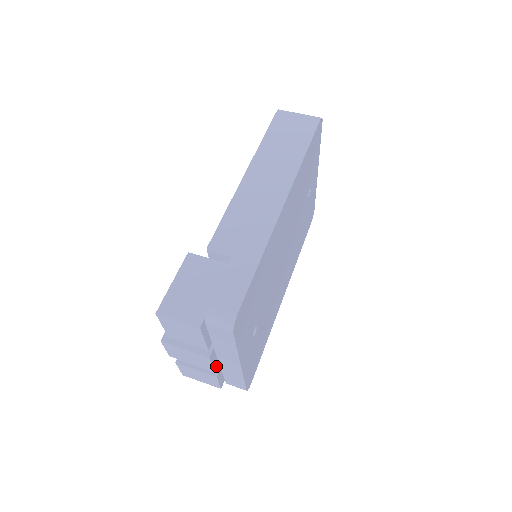
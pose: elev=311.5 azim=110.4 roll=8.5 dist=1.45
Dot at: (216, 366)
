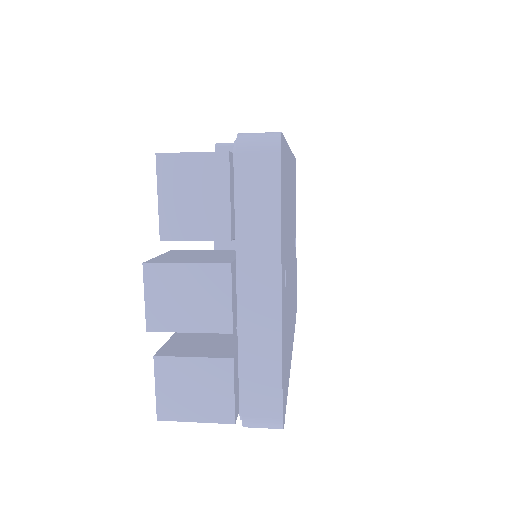
Dot at: (233, 325)
